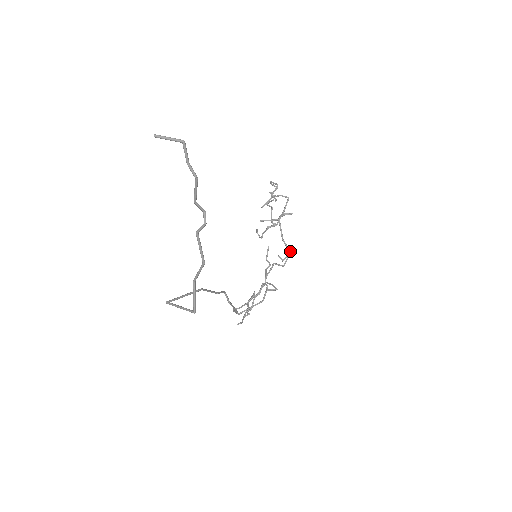
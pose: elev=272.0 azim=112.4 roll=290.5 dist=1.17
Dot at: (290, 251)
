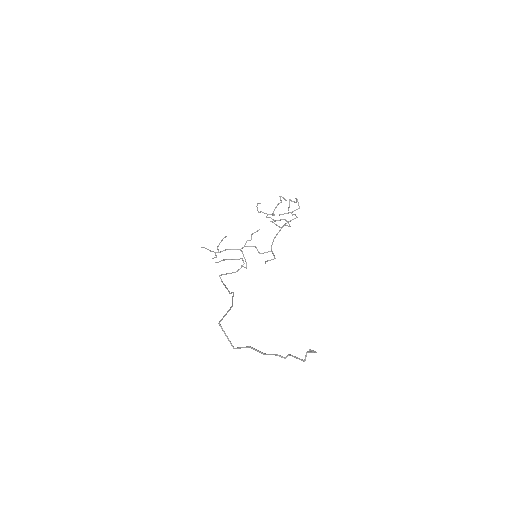
Dot at: (273, 259)
